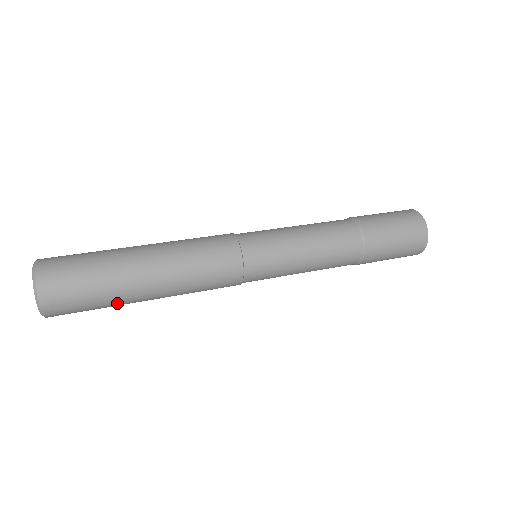
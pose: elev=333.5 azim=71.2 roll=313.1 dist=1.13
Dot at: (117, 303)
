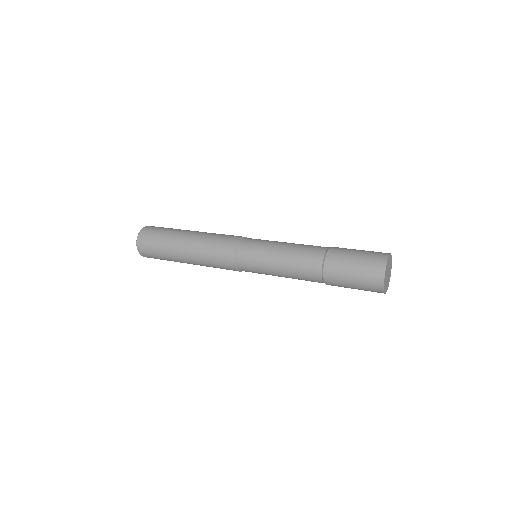
Dot at: (168, 247)
